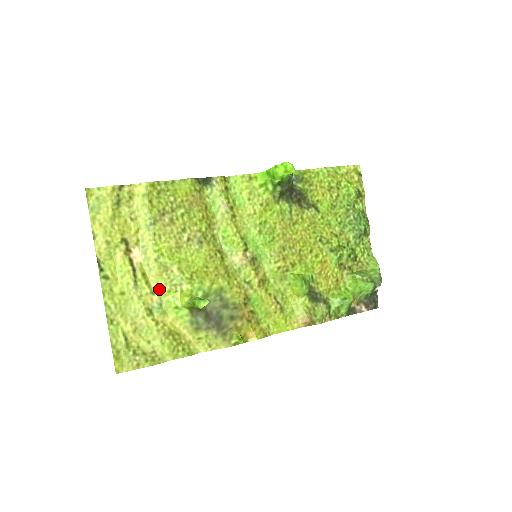
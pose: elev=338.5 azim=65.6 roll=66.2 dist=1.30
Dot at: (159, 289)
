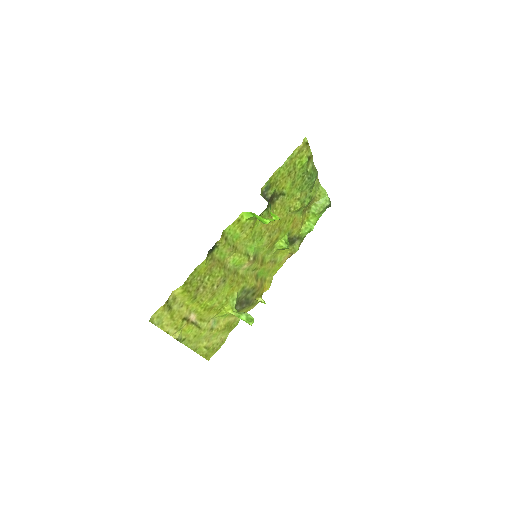
Dot at: (211, 317)
